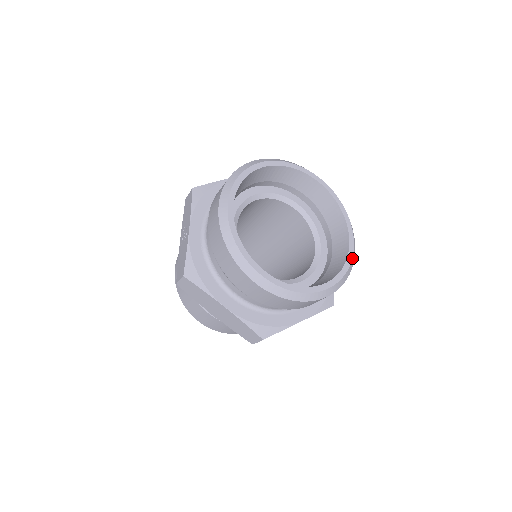
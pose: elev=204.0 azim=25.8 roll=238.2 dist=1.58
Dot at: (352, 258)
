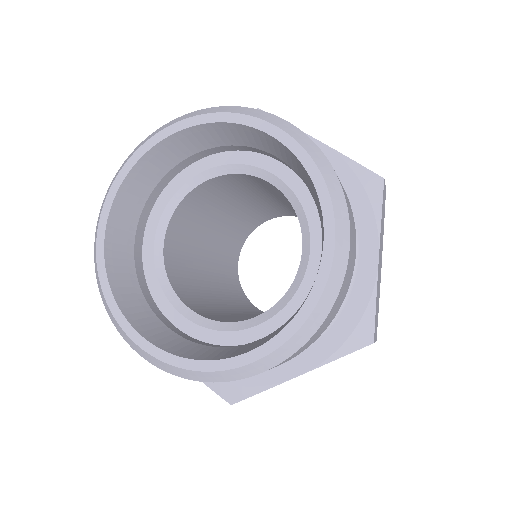
Dot at: (306, 151)
